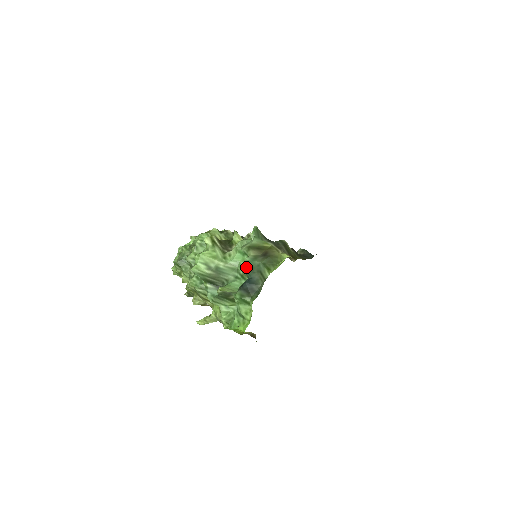
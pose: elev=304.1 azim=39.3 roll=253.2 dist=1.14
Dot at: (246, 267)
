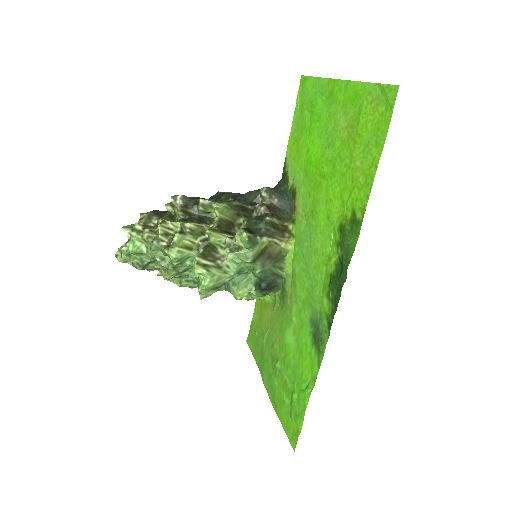
Dot at: (260, 278)
